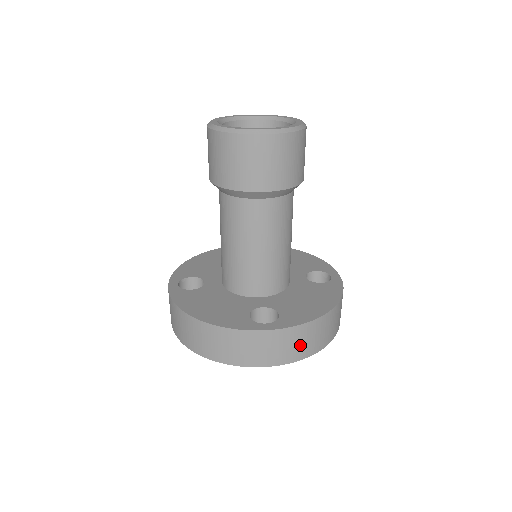
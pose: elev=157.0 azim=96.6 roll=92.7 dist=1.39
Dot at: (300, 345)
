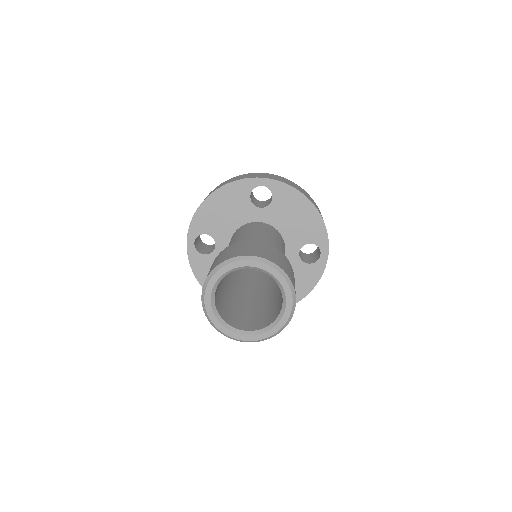
Dot at: occluded
